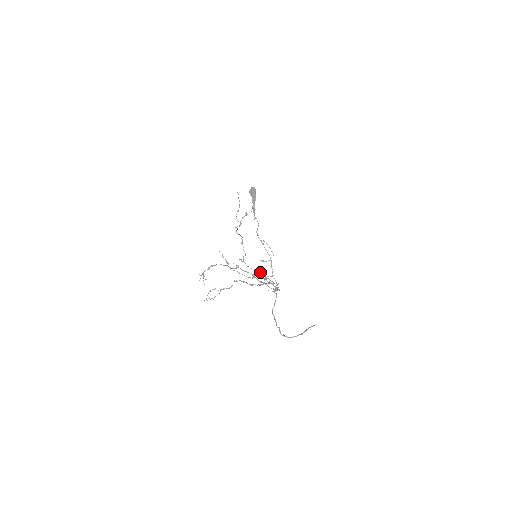
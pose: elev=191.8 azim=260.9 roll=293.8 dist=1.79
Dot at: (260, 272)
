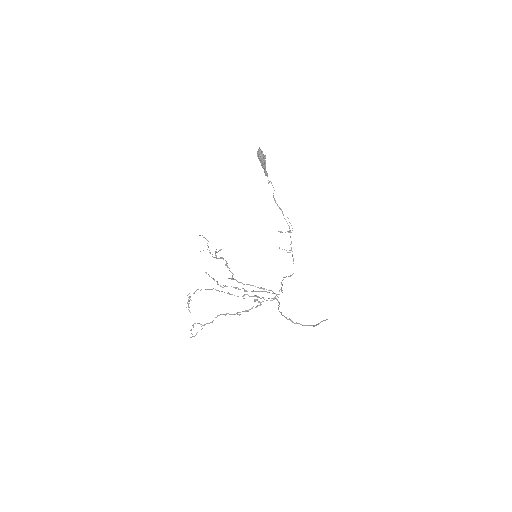
Dot at: occluded
